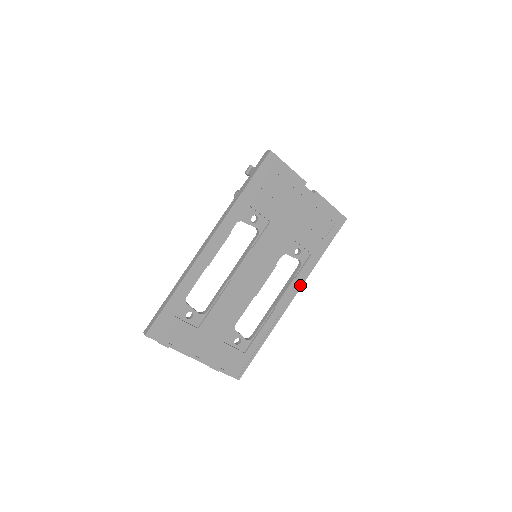
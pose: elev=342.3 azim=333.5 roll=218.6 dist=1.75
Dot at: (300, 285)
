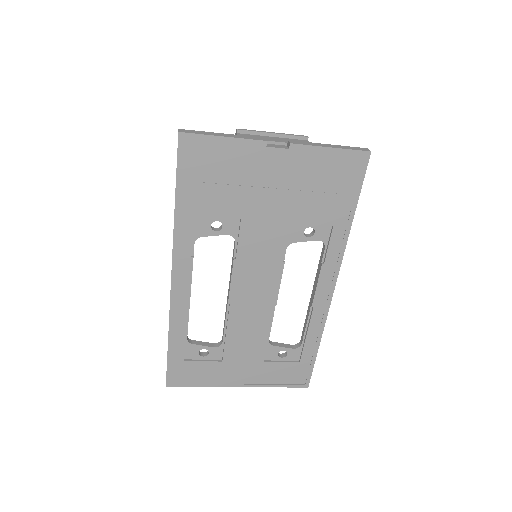
Dot at: (336, 268)
